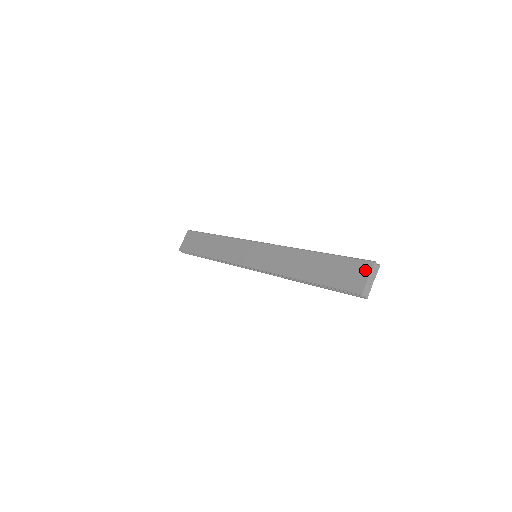
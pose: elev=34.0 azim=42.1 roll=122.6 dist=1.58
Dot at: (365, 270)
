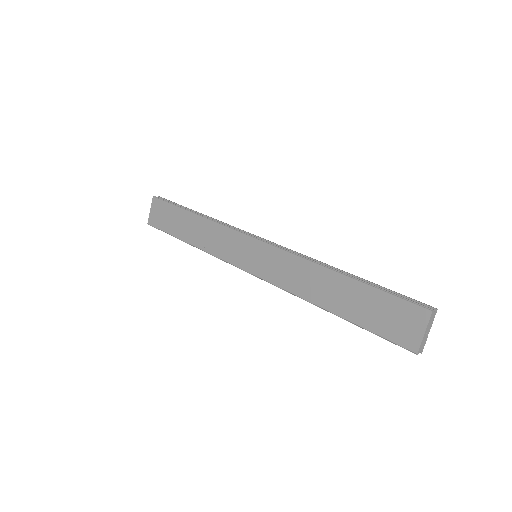
Dot at: (419, 320)
